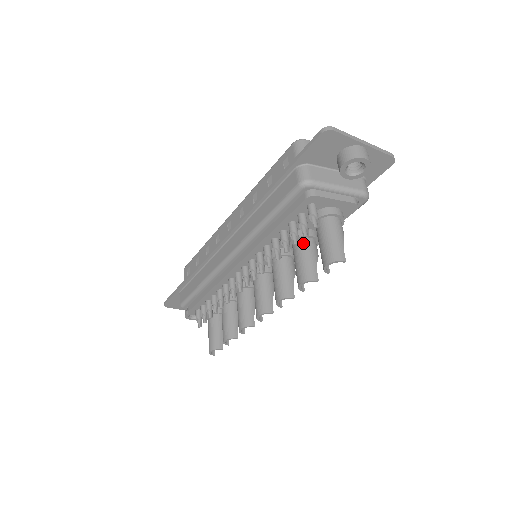
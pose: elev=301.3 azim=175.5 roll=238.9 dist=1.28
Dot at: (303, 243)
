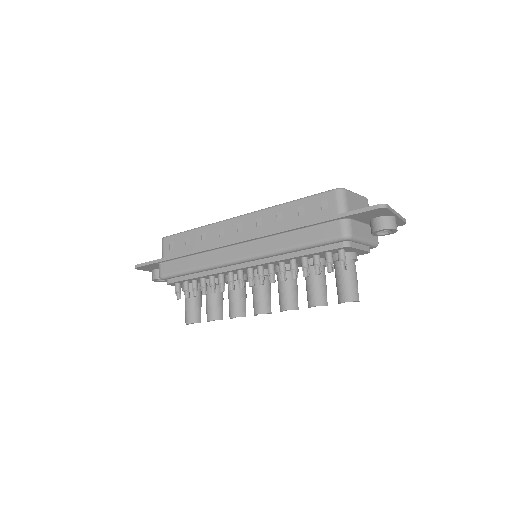
Dot at: occluded
